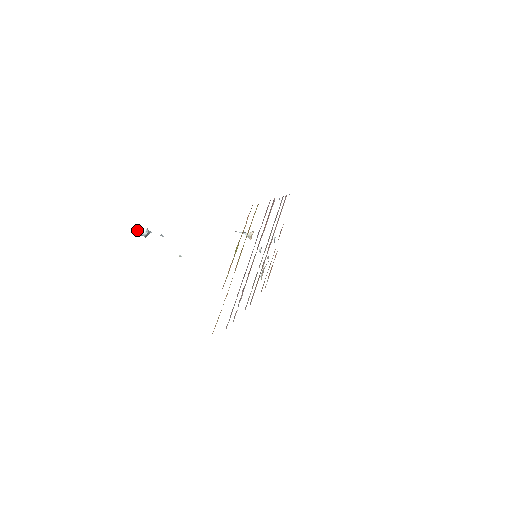
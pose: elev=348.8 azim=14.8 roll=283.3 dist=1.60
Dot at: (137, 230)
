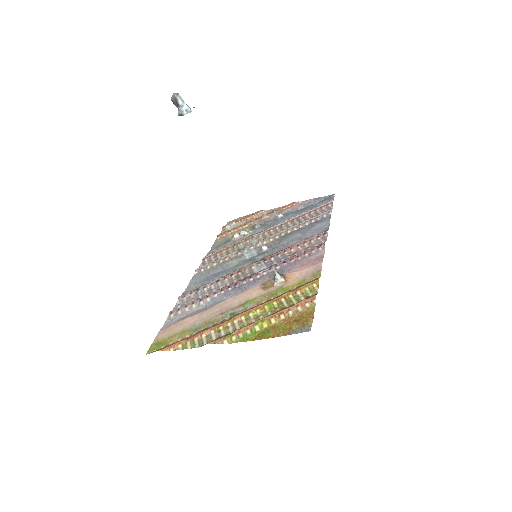
Dot at: (179, 95)
